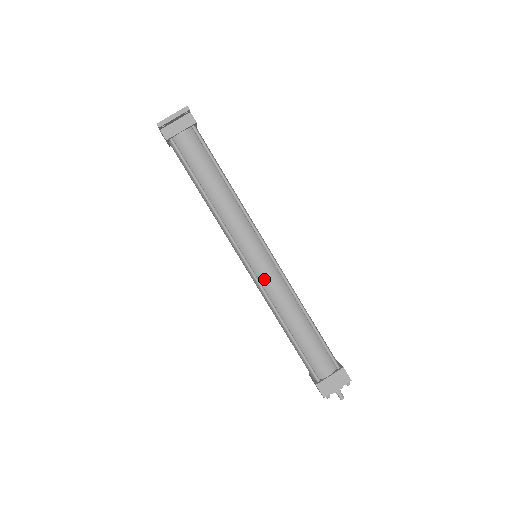
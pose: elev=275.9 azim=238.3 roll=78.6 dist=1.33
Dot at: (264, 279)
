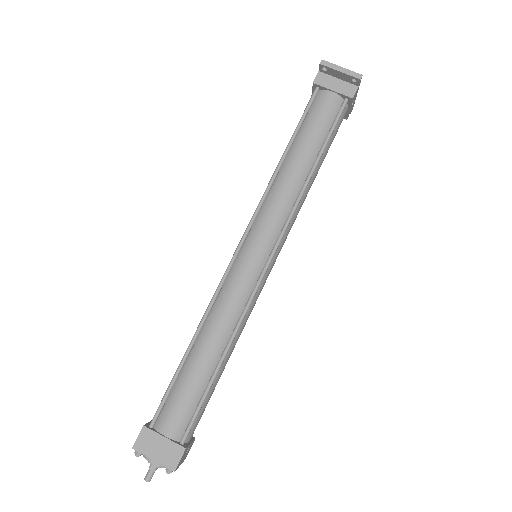
Dot at: (234, 276)
